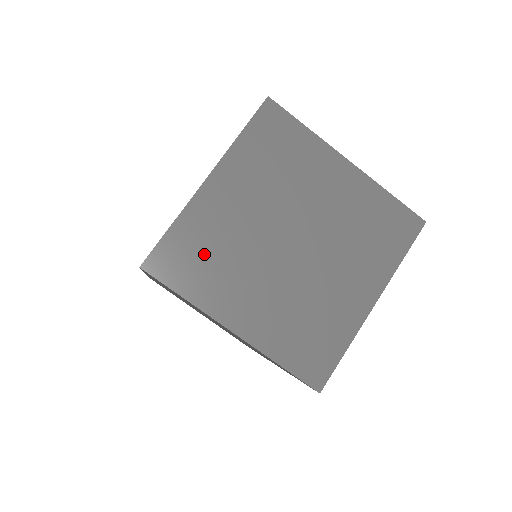
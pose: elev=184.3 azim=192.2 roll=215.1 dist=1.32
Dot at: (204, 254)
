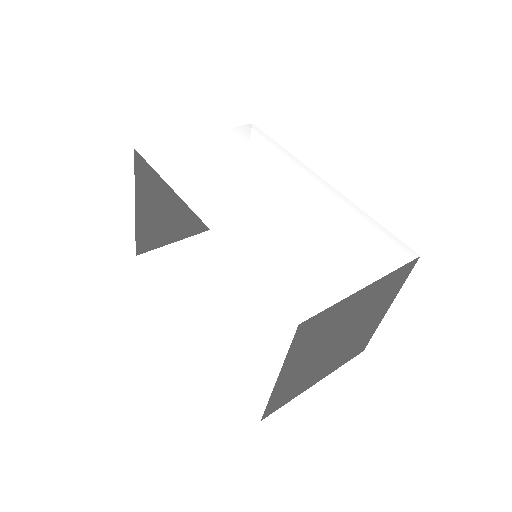
Dot at: (291, 389)
